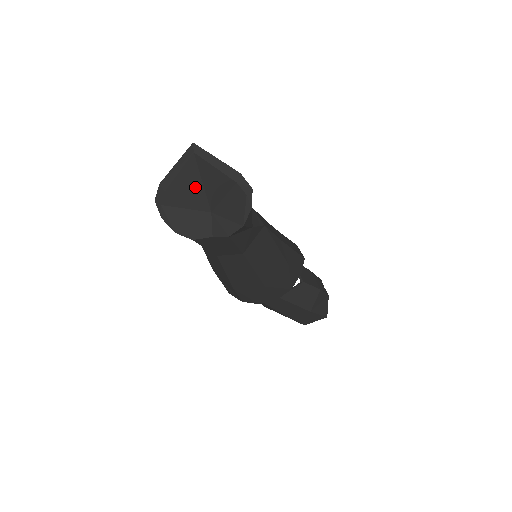
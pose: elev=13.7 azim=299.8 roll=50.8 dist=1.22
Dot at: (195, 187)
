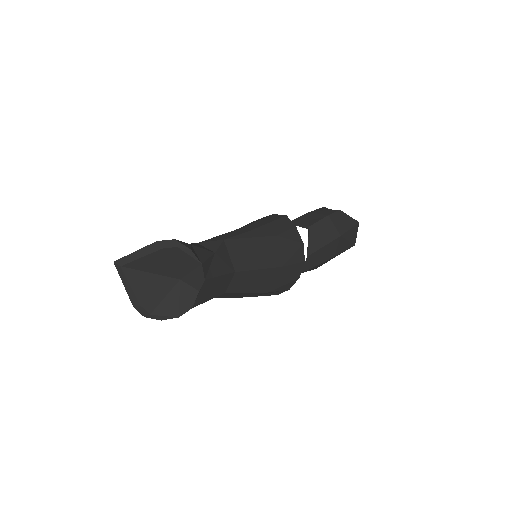
Dot at: (151, 281)
